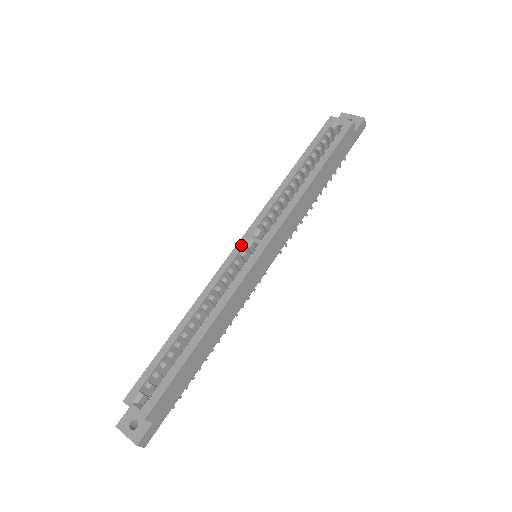
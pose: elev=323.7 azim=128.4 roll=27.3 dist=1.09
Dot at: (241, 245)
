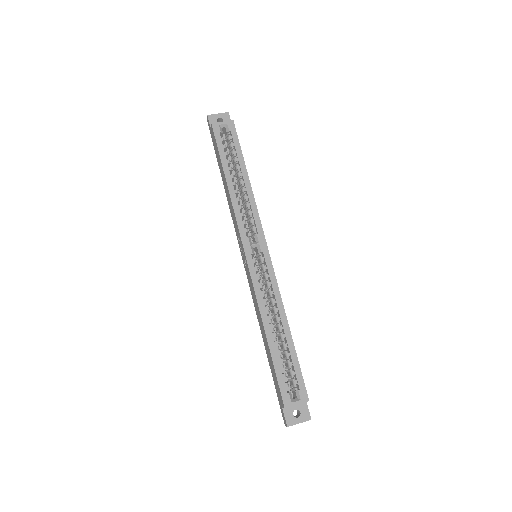
Dot at: (249, 256)
